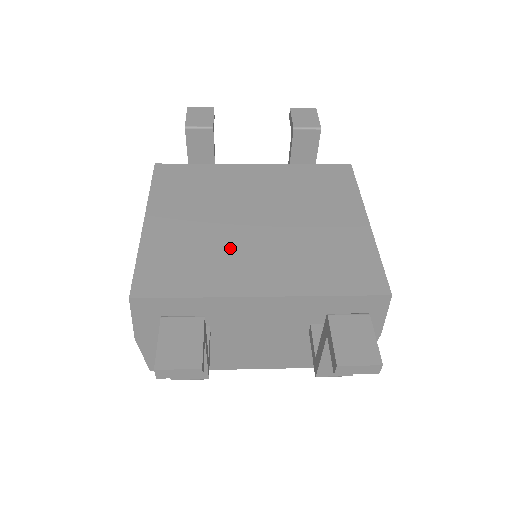
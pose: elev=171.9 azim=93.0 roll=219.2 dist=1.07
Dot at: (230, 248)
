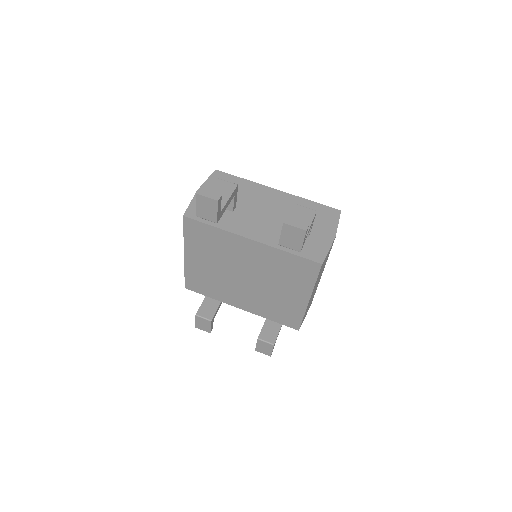
Dot at: (229, 286)
